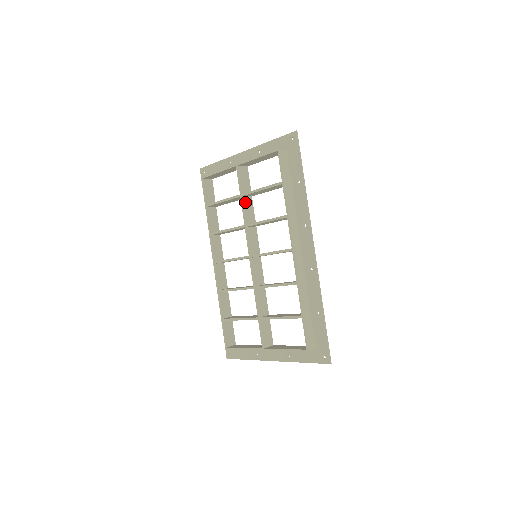
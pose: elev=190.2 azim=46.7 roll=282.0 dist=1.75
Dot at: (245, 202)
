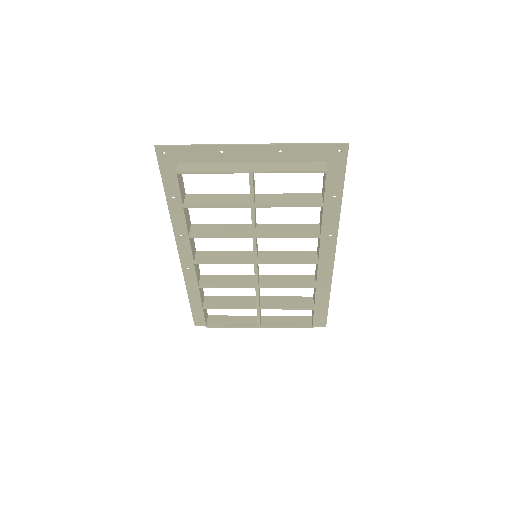
Dot at: occluded
